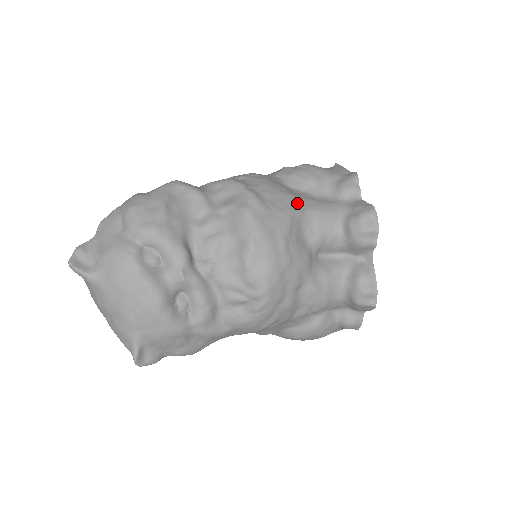
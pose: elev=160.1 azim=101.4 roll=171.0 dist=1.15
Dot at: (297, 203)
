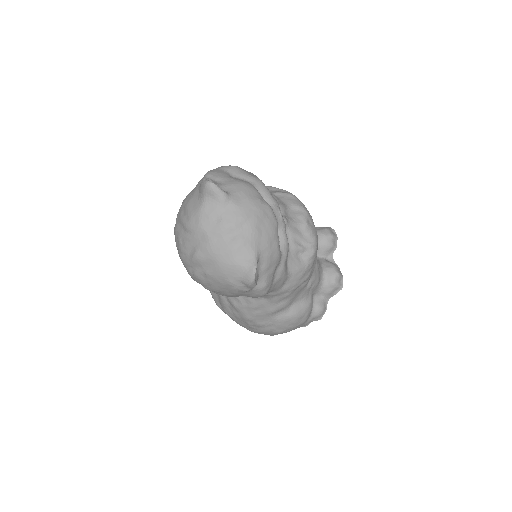
Dot at: occluded
